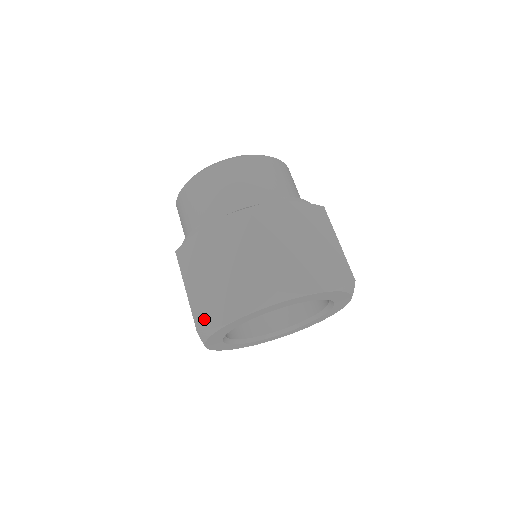
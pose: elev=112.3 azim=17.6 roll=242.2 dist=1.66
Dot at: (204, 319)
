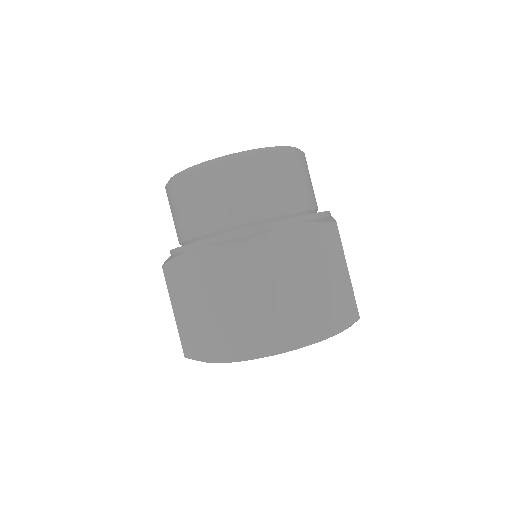
Dot at: (277, 338)
